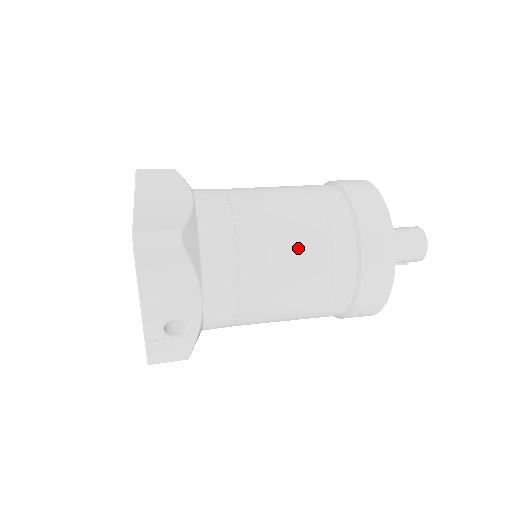
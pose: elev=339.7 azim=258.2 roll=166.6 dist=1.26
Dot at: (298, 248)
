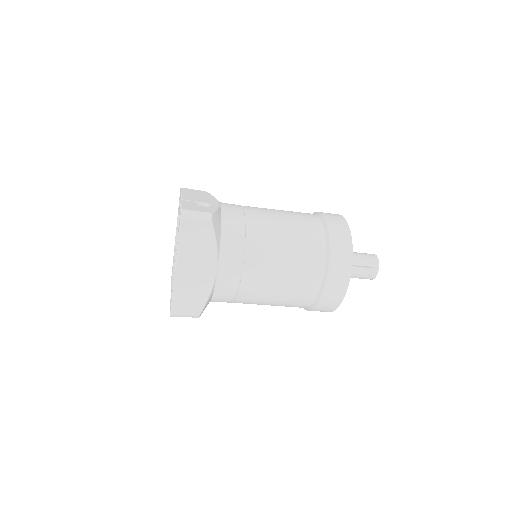
Dot at: occluded
